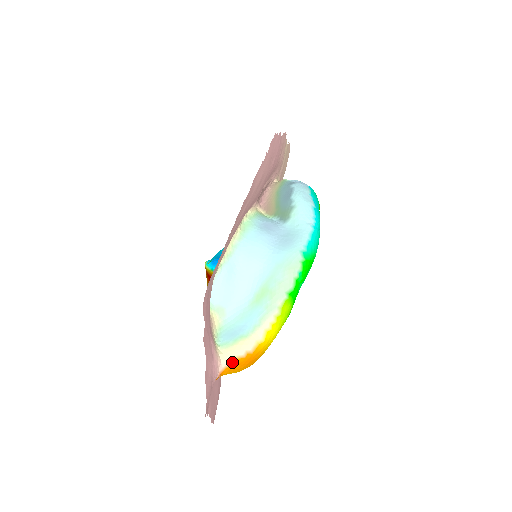
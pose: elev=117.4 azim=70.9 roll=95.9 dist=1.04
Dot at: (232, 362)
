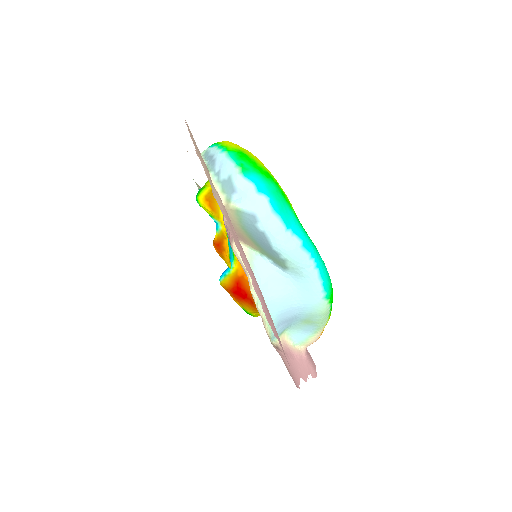
Dot at: occluded
